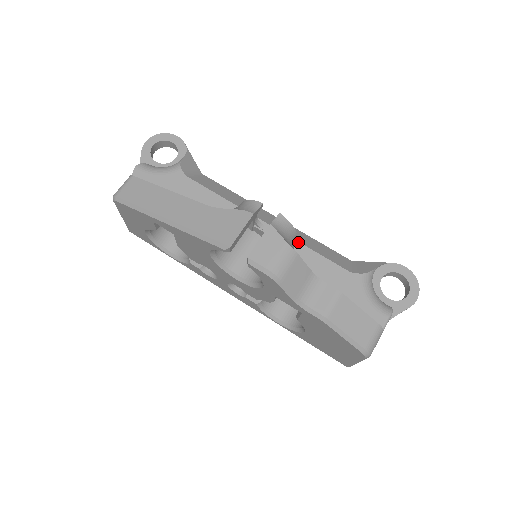
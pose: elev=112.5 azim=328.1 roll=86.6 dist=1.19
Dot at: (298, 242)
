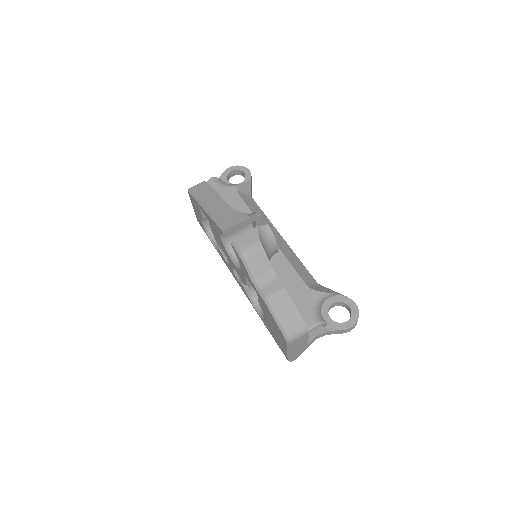
Dot at: (283, 255)
